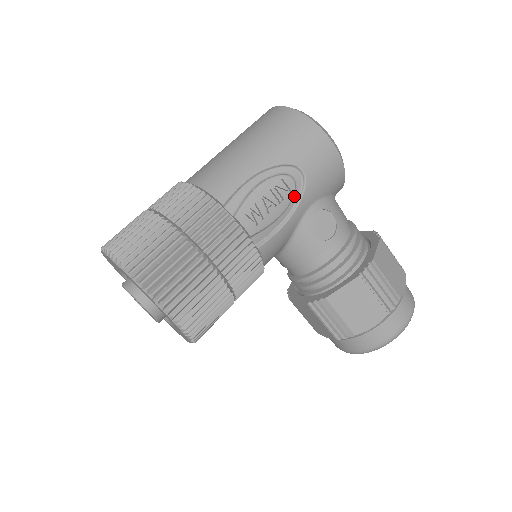
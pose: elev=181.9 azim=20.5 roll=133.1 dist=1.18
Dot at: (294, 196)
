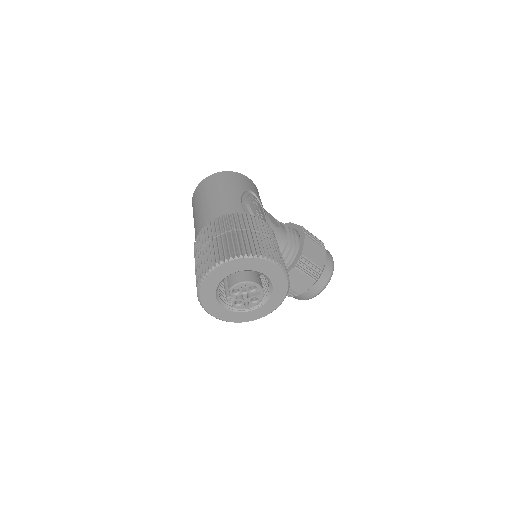
Dot at: occluded
